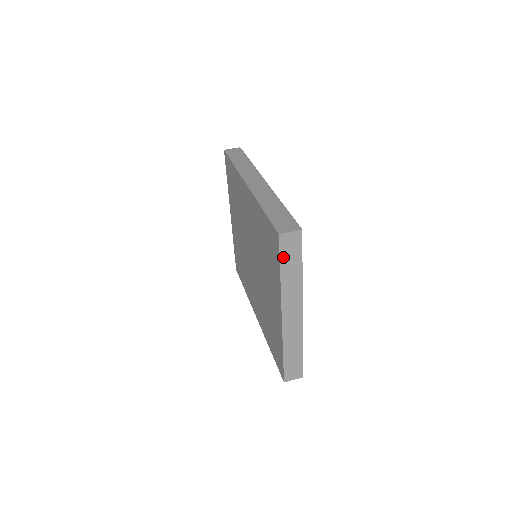
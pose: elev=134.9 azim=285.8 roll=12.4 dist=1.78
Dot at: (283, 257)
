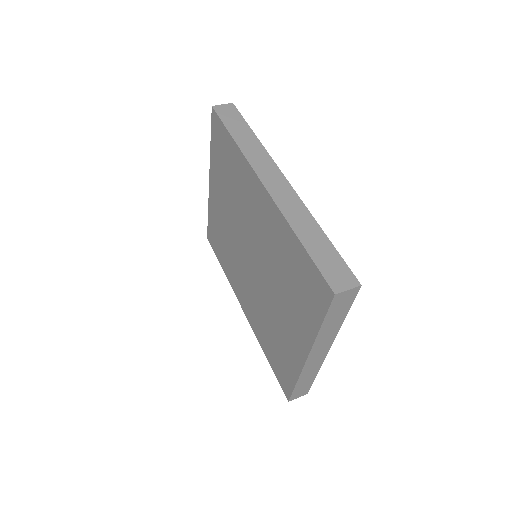
Dot at: (330, 312)
